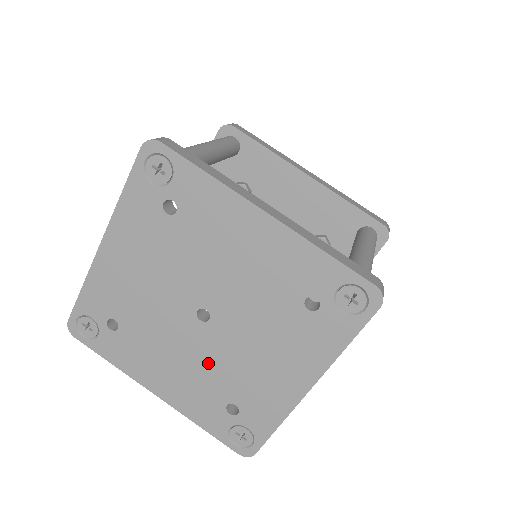
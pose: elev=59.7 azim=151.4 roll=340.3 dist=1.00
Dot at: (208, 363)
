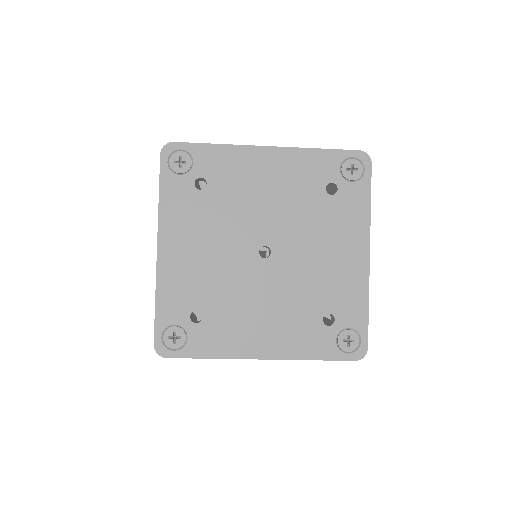
Dot at: (289, 292)
